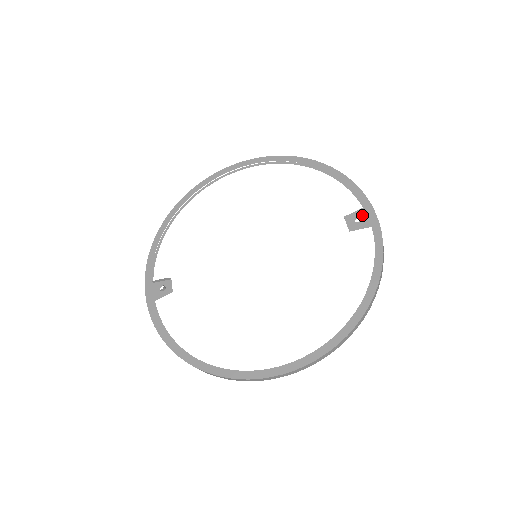
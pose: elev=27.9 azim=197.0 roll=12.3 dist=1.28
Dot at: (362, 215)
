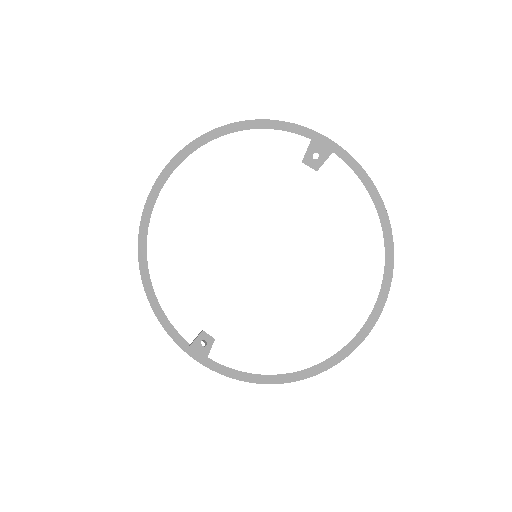
Dot at: (316, 149)
